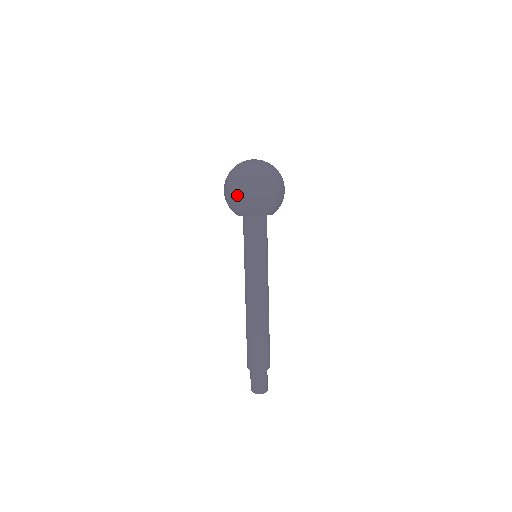
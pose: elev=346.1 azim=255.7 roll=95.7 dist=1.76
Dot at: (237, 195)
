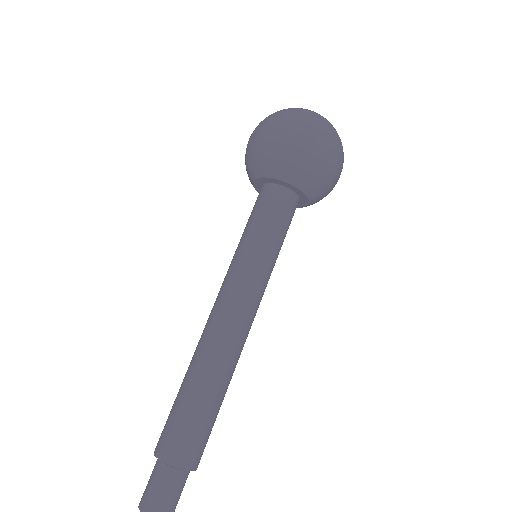
Dot at: (310, 146)
